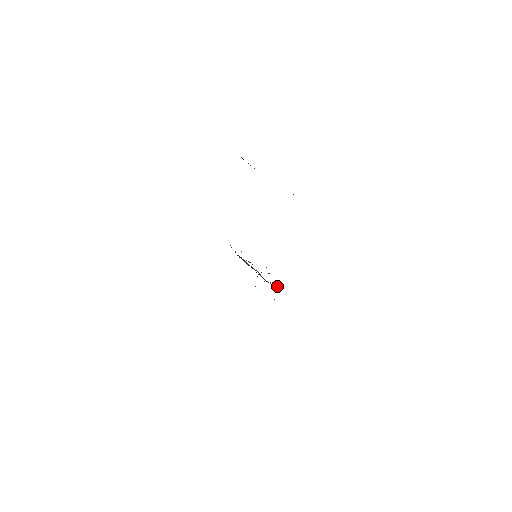
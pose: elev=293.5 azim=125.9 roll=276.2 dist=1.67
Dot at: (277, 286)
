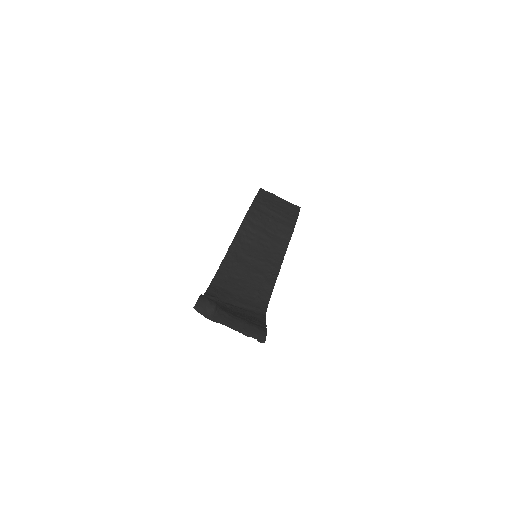
Dot at: (291, 236)
